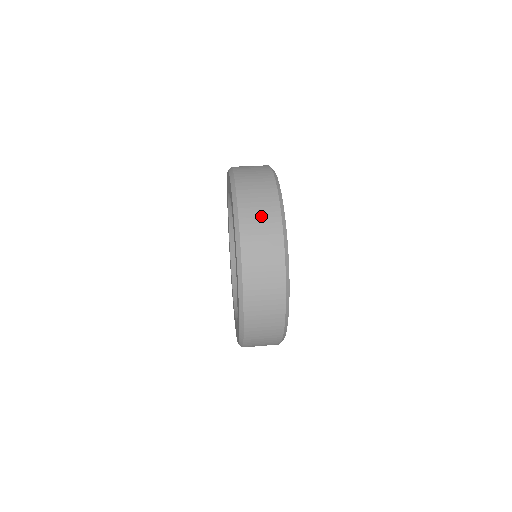
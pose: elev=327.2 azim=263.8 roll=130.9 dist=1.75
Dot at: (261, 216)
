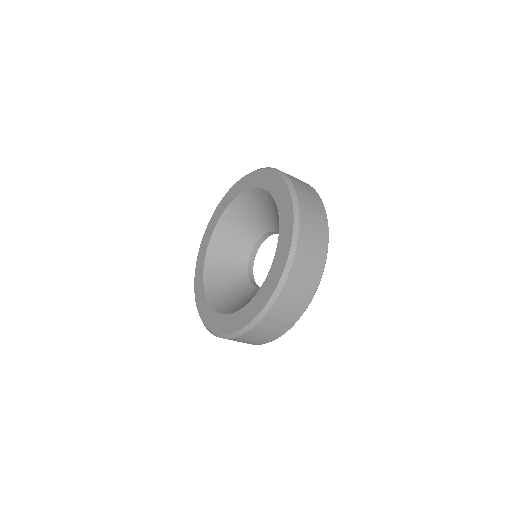
Dot at: (308, 192)
